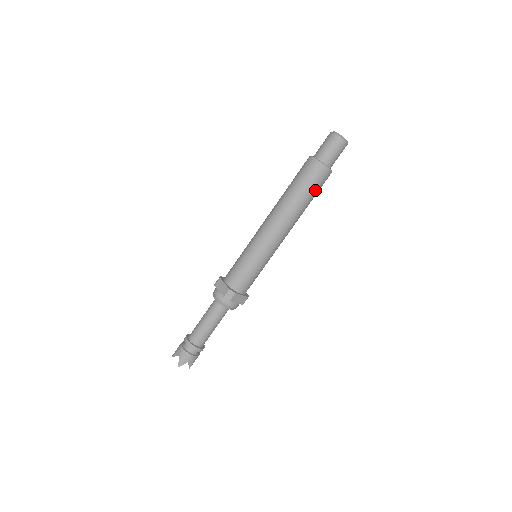
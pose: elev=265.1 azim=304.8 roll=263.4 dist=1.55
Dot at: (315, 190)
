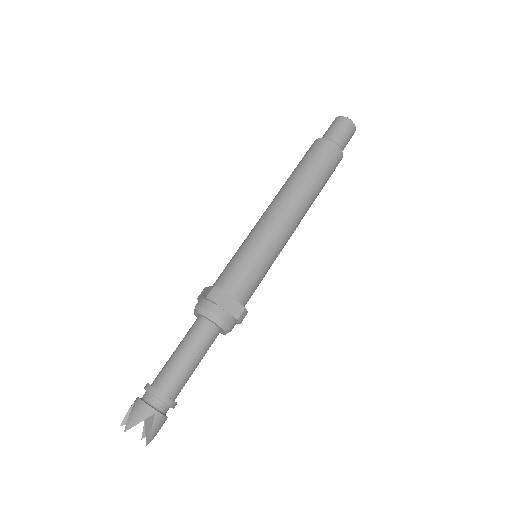
Dot at: (323, 166)
